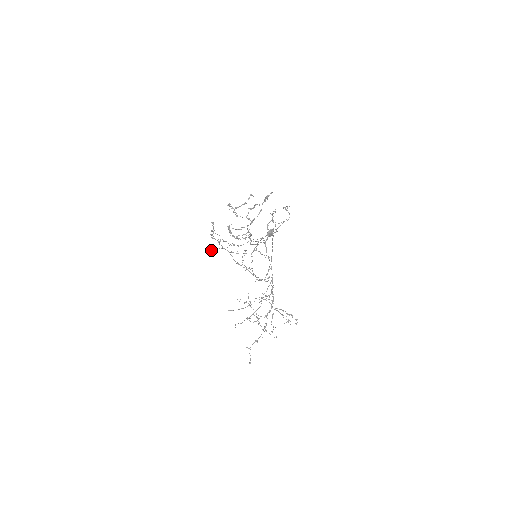
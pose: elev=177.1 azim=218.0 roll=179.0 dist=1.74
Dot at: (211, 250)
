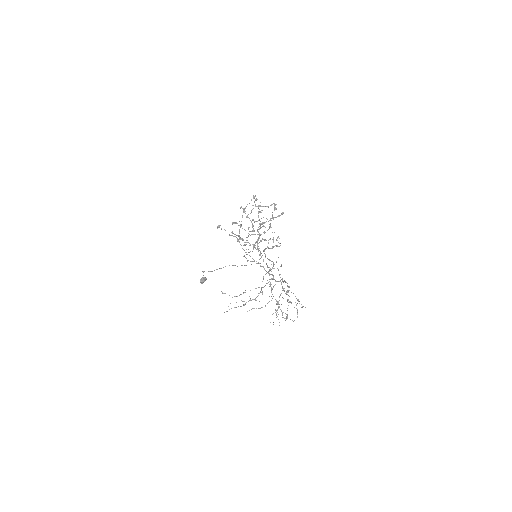
Dot at: (221, 228)
